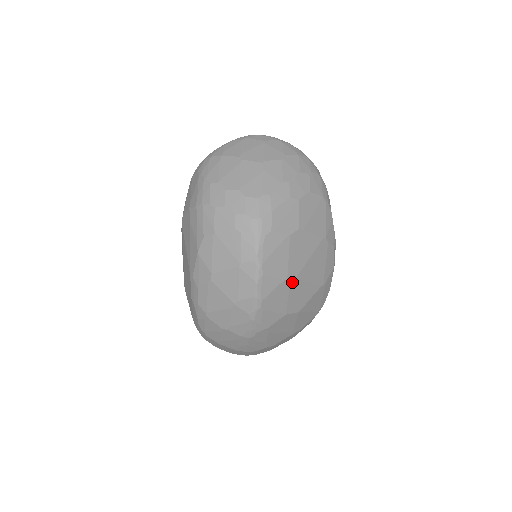
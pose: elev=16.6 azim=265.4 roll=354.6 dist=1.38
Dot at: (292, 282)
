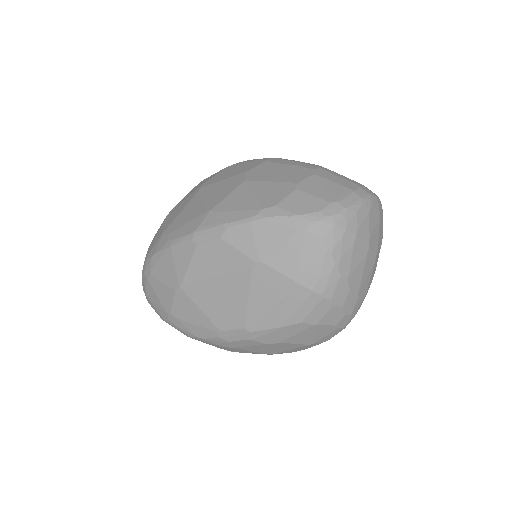
Dot at: occluded
